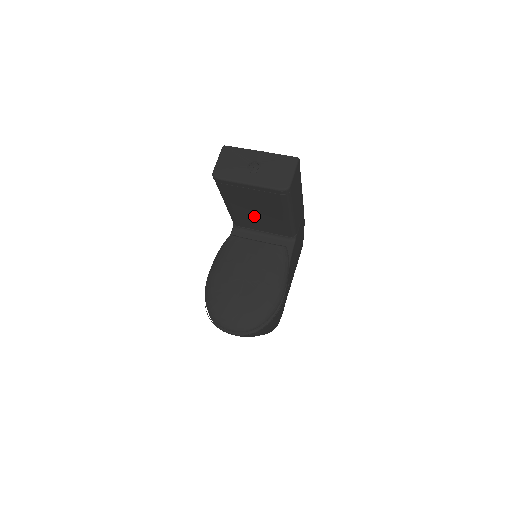
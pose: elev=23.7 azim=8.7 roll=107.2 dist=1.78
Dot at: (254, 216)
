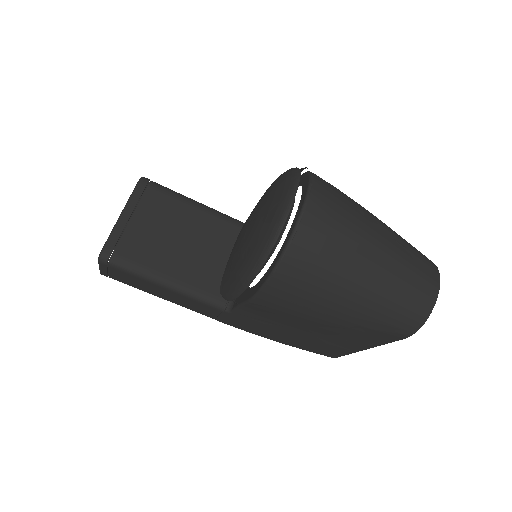
Dot at: (198, 254)
